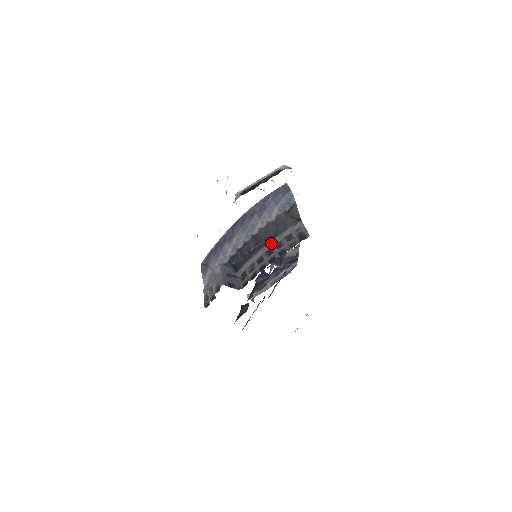
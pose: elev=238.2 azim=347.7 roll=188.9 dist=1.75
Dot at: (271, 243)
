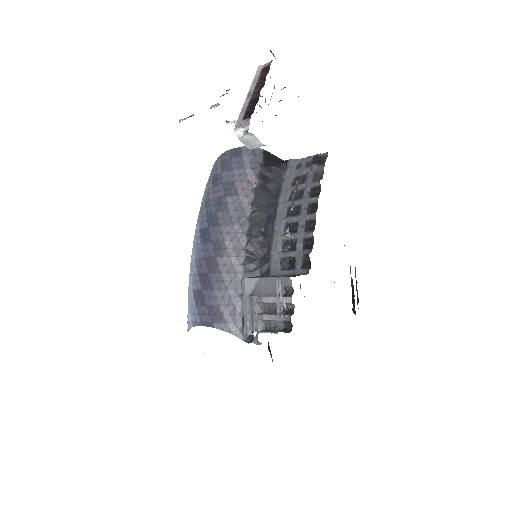
Dot at: (282, 204)
